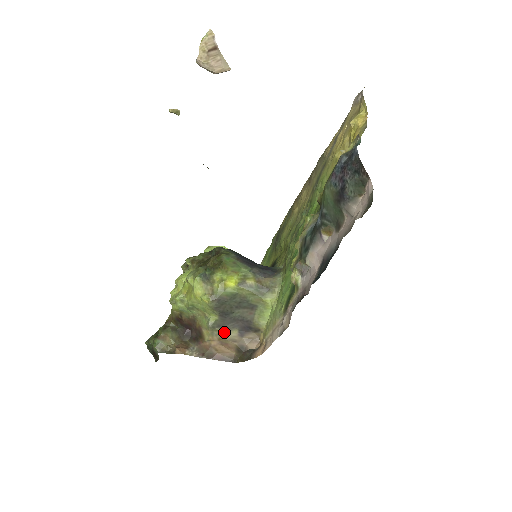
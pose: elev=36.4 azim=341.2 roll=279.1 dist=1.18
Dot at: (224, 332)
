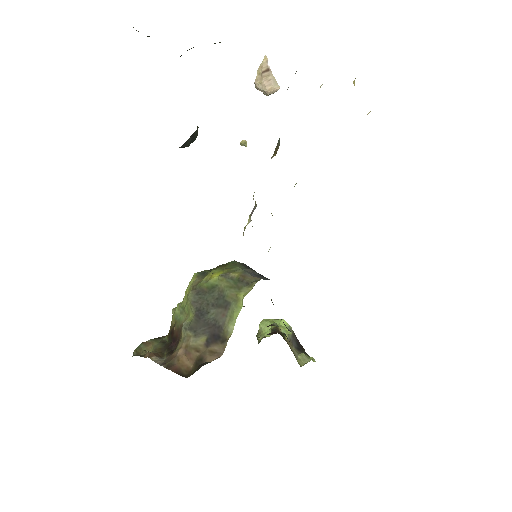
Dot at: (193, 337)
